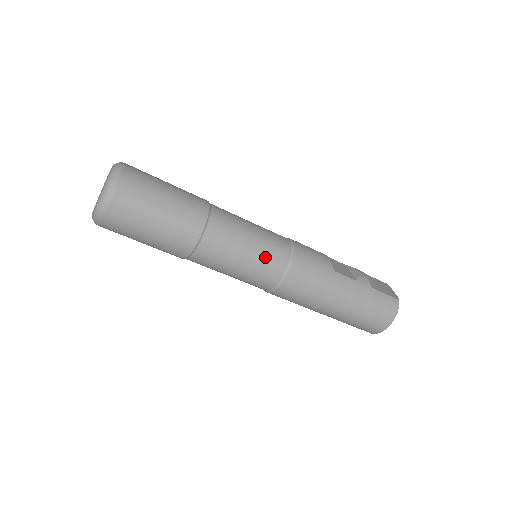
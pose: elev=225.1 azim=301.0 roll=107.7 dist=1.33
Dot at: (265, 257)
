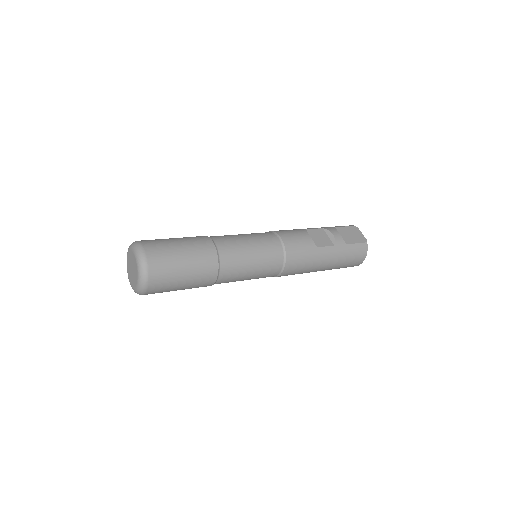
Dot at: (266, 265)
